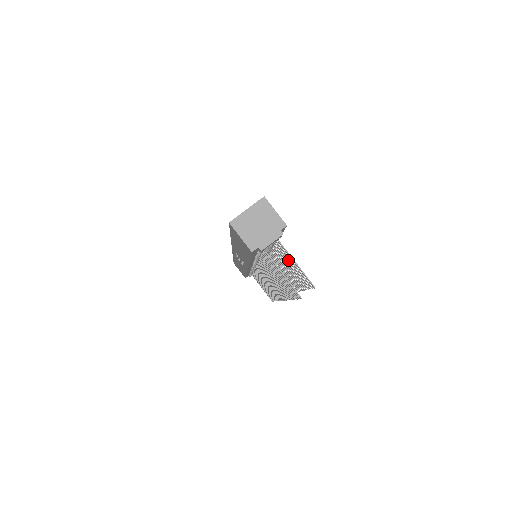
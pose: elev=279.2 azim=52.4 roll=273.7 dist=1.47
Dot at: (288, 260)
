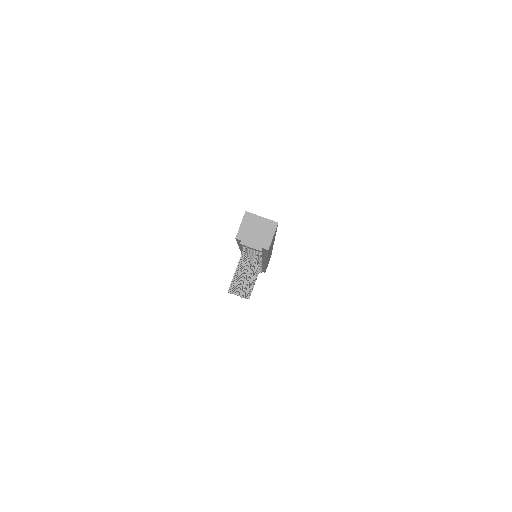
Dot at: (252, 269)
